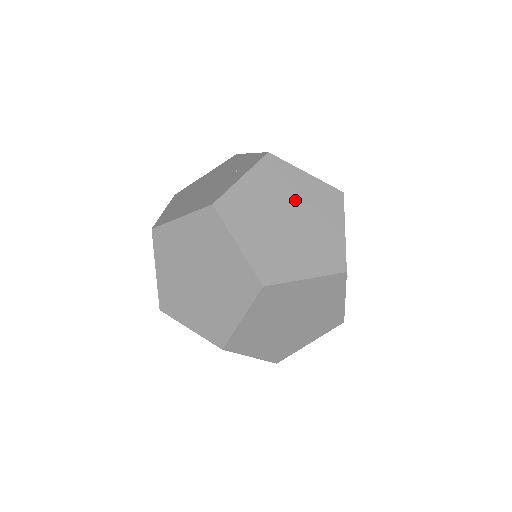
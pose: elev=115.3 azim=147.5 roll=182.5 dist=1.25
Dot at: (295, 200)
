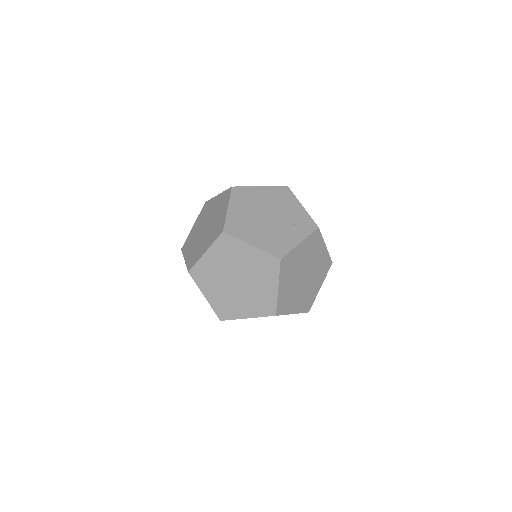
Dot at: (313, 264)
